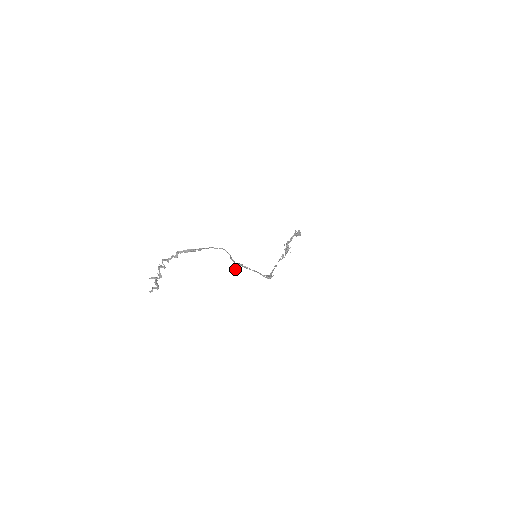
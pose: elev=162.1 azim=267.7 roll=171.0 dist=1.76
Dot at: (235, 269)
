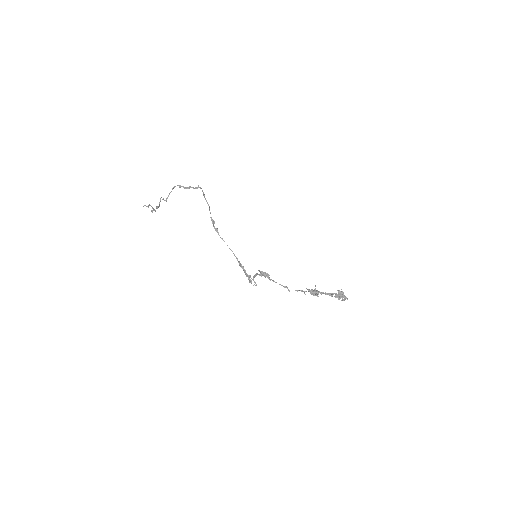
Dot at: (211, 217)
